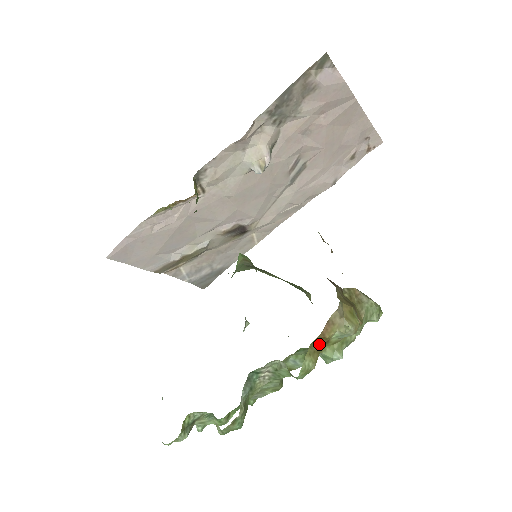
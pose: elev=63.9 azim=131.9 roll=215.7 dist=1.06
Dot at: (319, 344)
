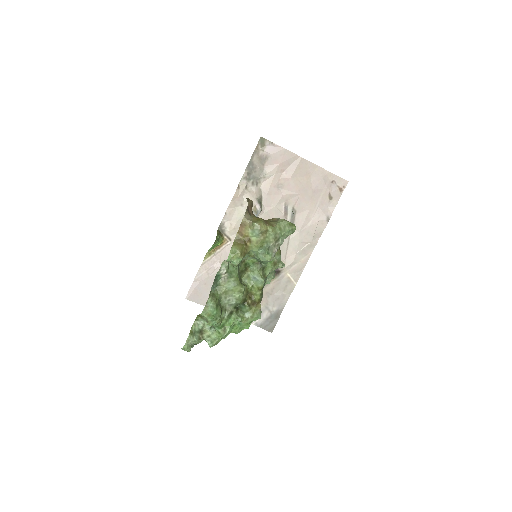
Dot at: (241, 240)
